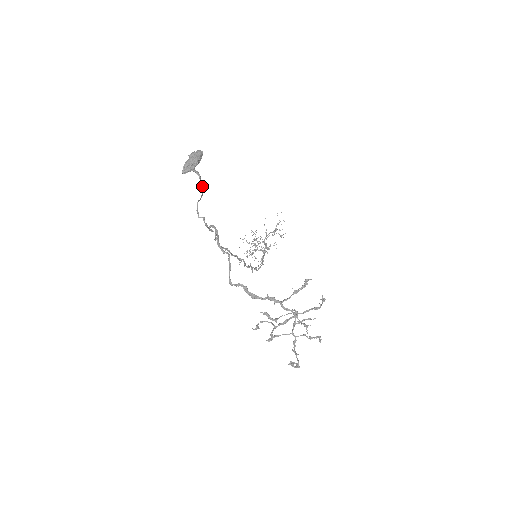
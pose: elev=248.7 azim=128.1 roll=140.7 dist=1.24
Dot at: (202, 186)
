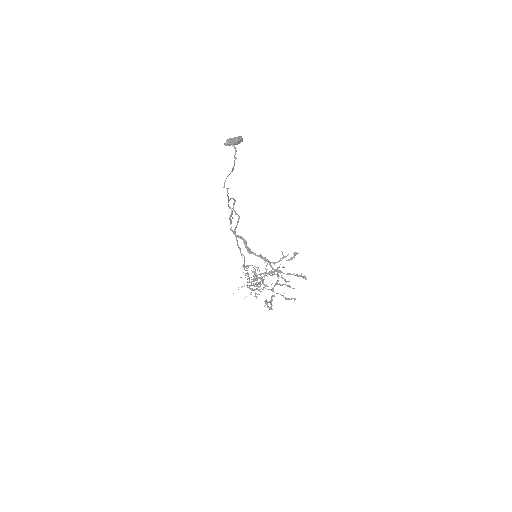
Dot at: occluded
